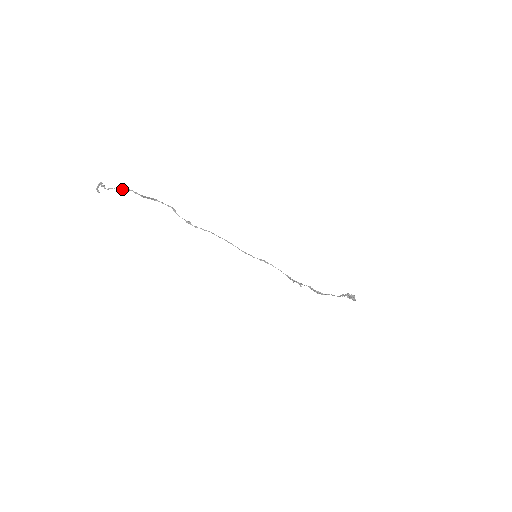
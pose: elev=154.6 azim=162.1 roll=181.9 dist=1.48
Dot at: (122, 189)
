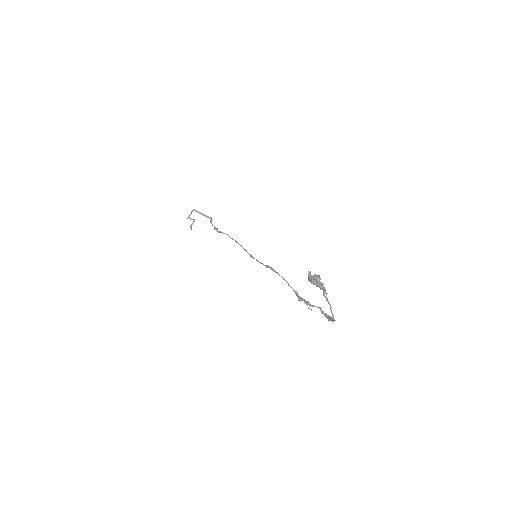
Dot at: (191, 212)
